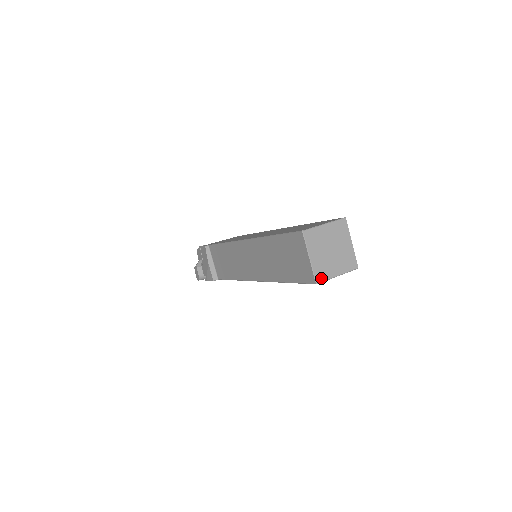
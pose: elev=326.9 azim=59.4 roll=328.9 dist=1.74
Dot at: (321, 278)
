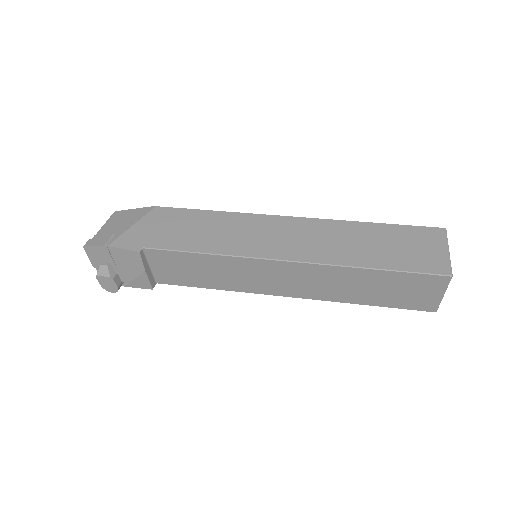
Dot at: occluded
